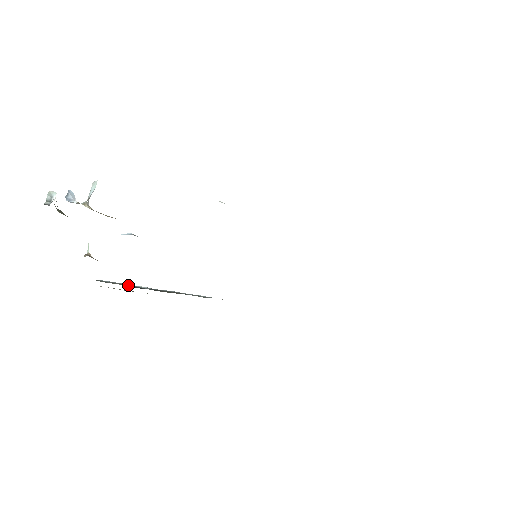
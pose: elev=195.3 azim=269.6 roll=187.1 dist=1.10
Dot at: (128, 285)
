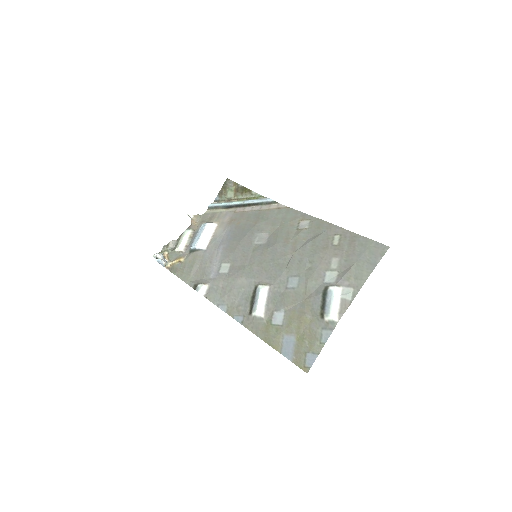
Dot at: (223, 206)
